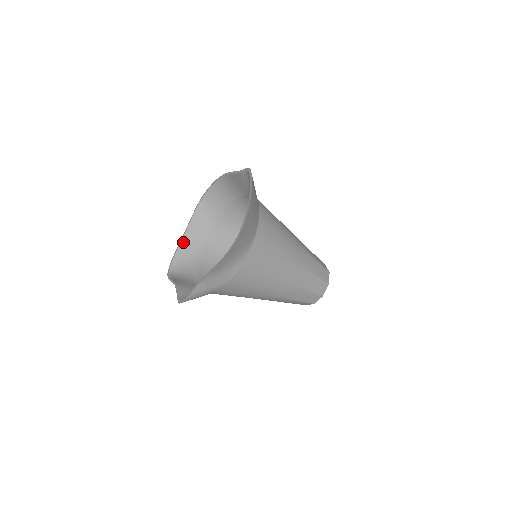
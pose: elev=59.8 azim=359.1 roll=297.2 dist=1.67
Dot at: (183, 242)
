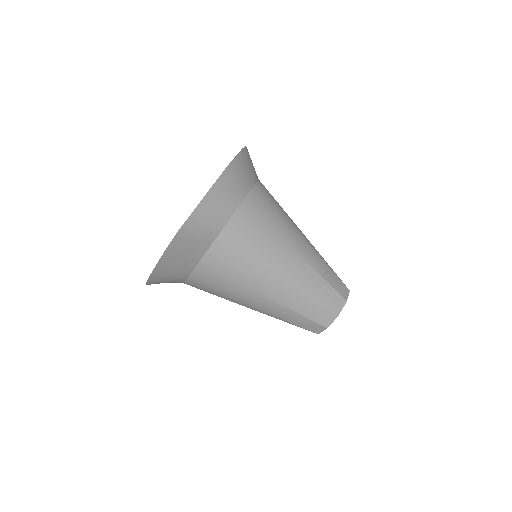
Dot at: occluded
